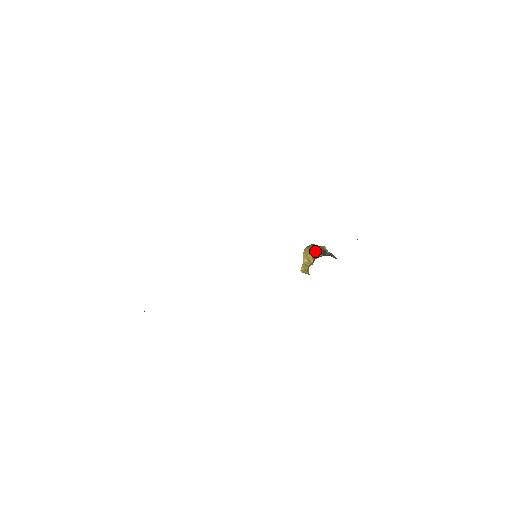
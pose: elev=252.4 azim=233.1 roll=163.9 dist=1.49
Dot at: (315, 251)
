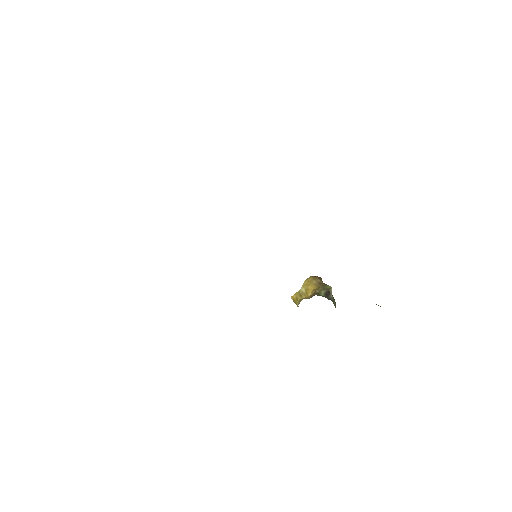
Dot at: (319, 286)
